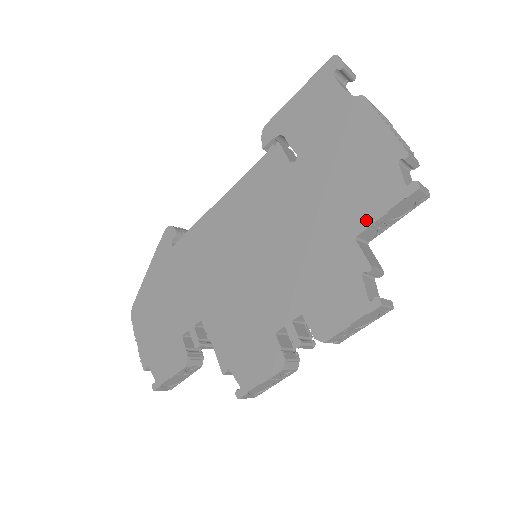
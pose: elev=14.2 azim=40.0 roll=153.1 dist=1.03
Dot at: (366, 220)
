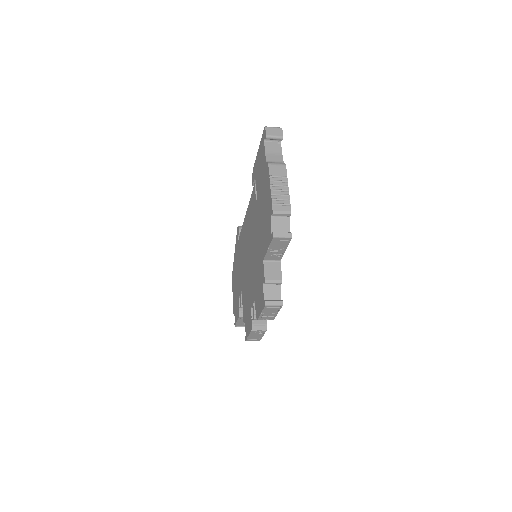
Dot at: (265, 251)
